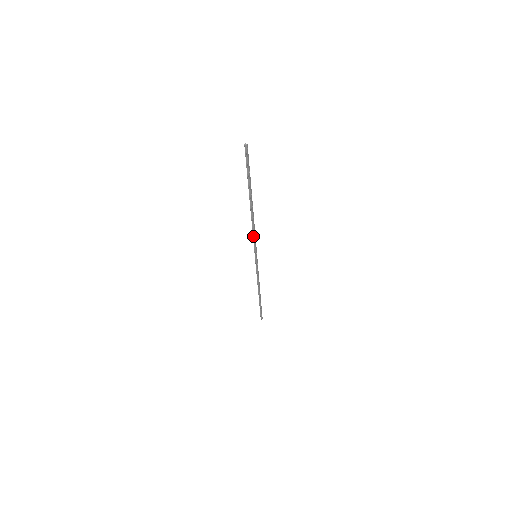
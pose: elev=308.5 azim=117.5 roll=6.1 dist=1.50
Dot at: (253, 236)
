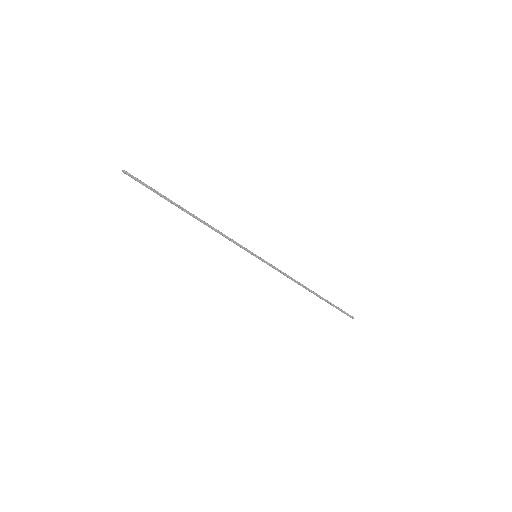
Dot at: (228, 239)
